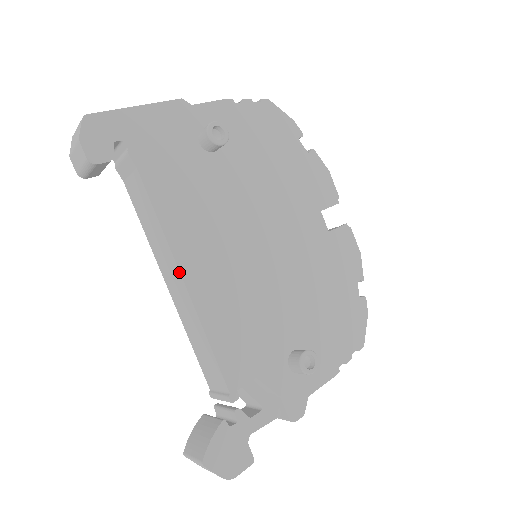
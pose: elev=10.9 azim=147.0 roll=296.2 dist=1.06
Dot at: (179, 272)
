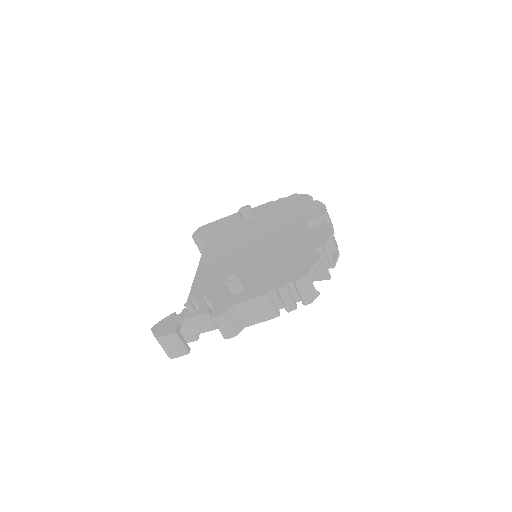
Dot at: (200, 261)
